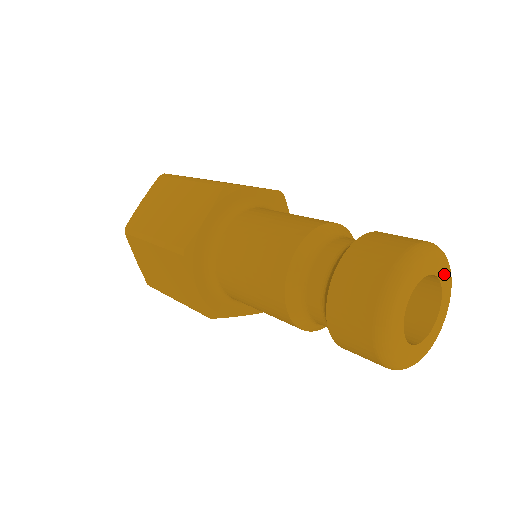
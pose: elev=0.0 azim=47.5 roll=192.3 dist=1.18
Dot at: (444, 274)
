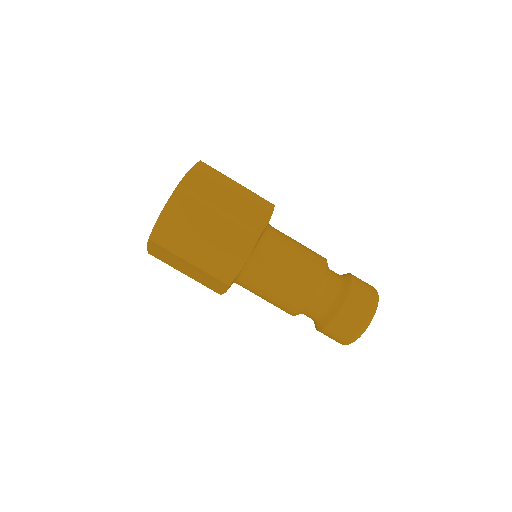
Dot at: occluded
